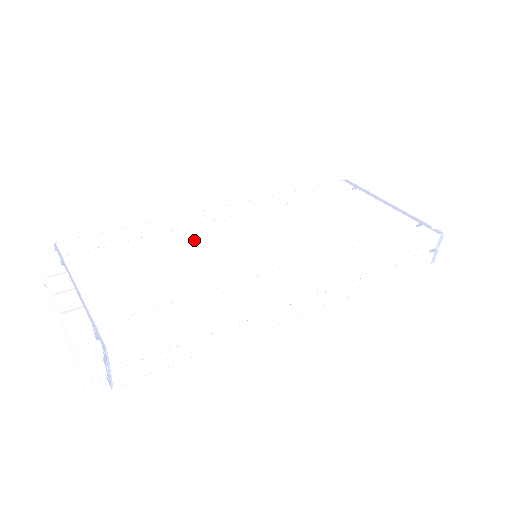
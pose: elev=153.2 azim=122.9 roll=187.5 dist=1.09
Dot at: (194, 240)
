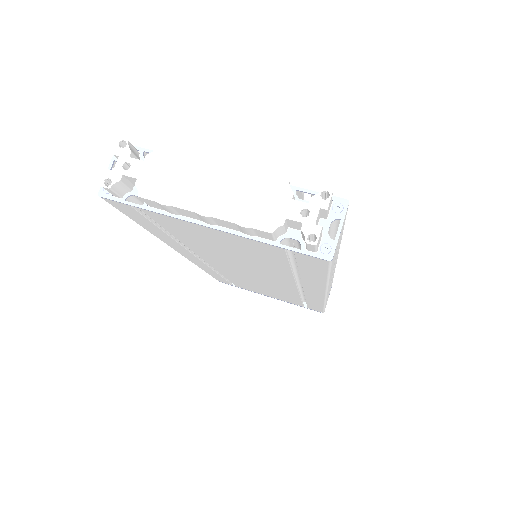
Dot at: occluded
